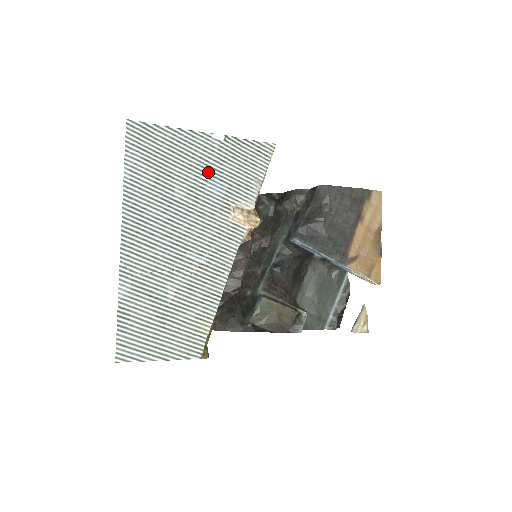
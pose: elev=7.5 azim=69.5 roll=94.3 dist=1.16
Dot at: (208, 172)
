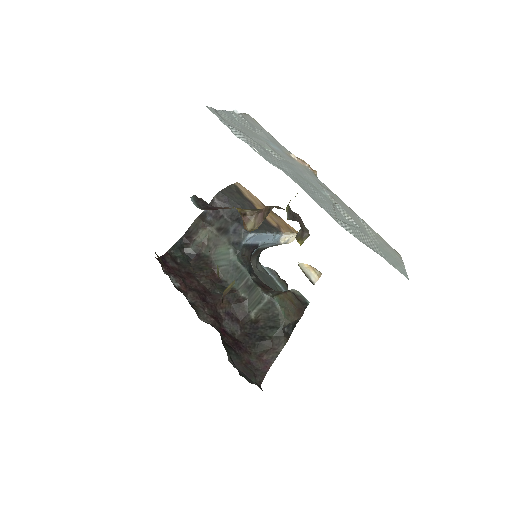
Dot at: (260, 138)
